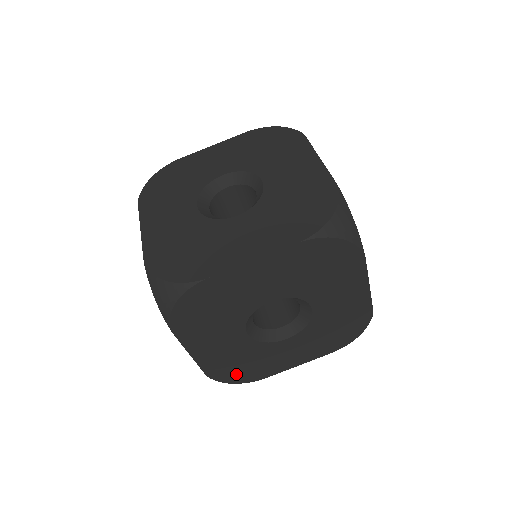
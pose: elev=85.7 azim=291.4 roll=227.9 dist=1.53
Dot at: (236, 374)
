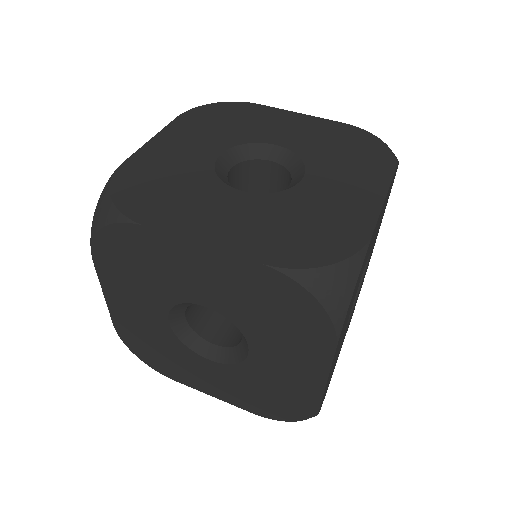
Dot at: (145, 351)
